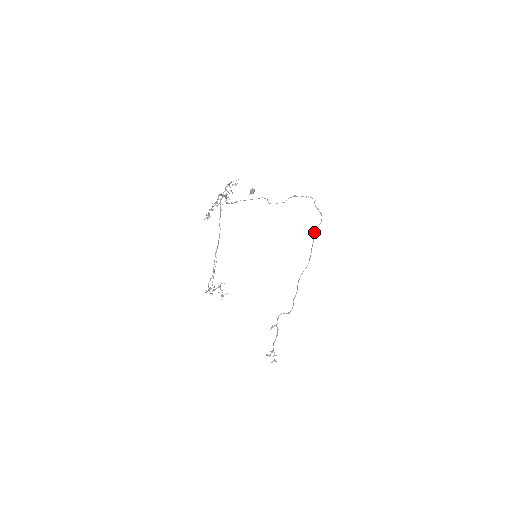
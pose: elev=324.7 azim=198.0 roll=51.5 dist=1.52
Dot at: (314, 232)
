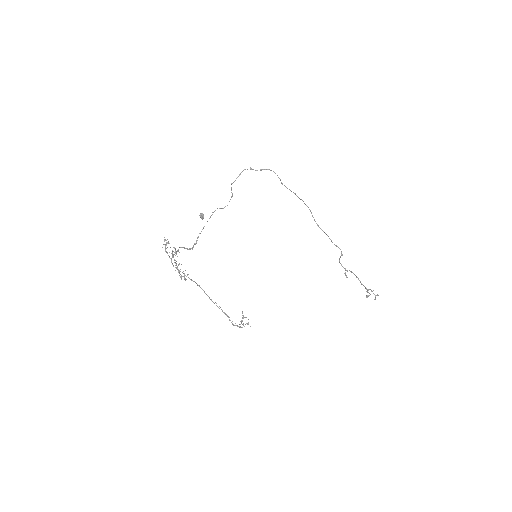
Dot at: occluded
